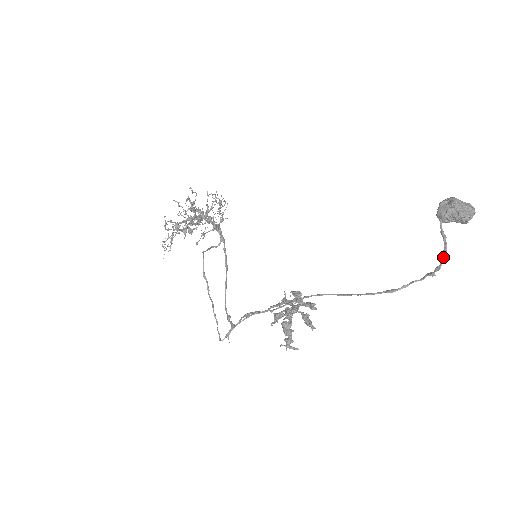
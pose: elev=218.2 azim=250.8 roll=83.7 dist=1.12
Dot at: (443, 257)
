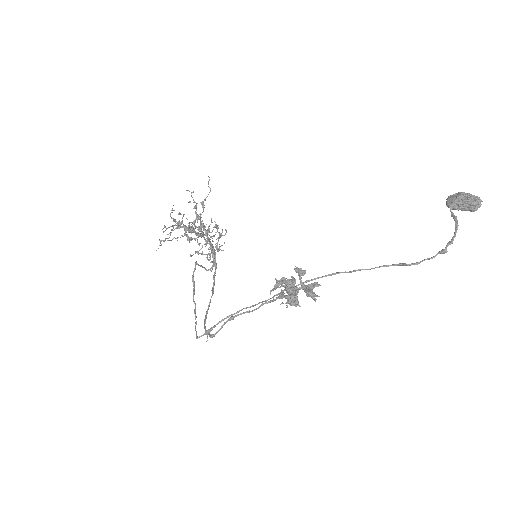
Dot at: (455, 233)
